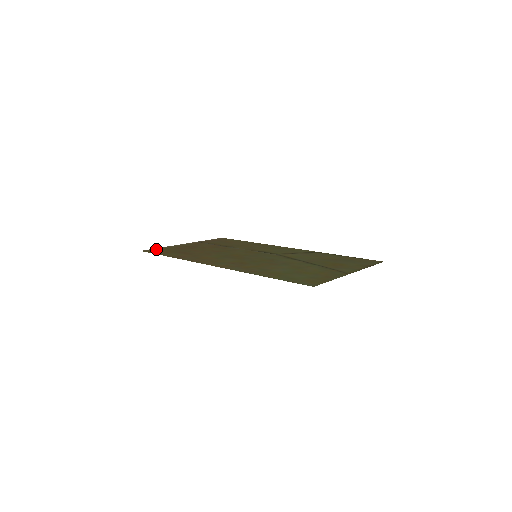
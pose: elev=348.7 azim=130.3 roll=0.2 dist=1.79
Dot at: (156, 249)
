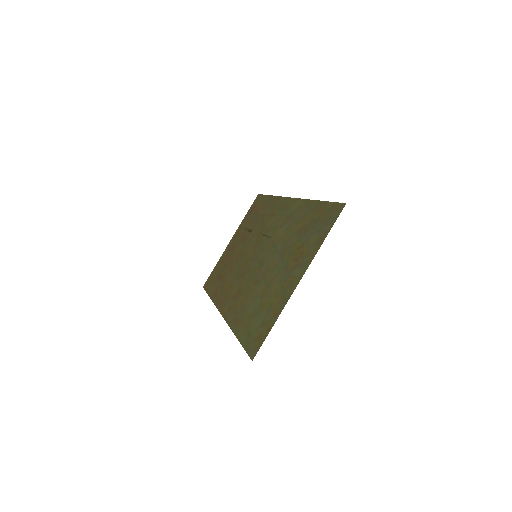
Dot at: (210, 276)
